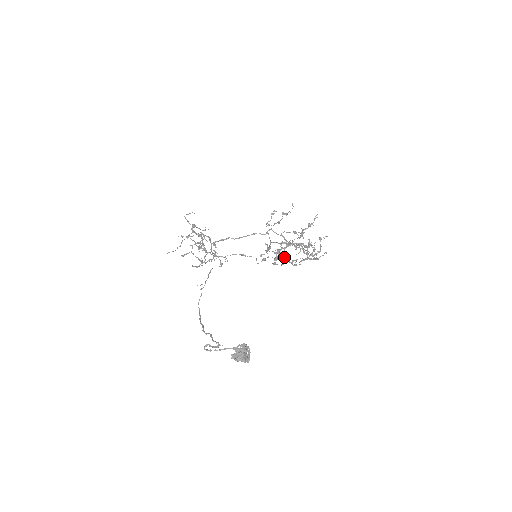
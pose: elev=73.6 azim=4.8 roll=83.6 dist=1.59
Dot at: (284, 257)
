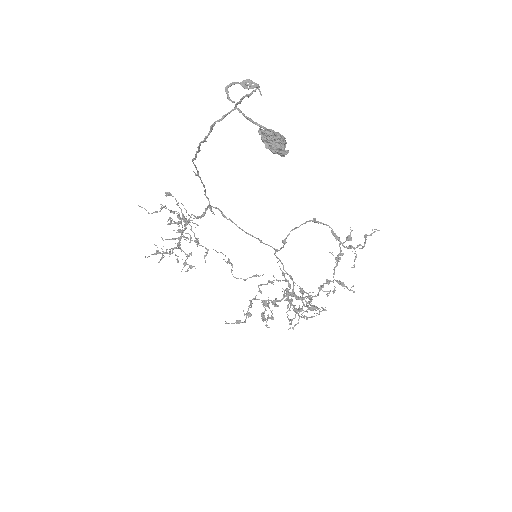
Dot at: (287, 289)
